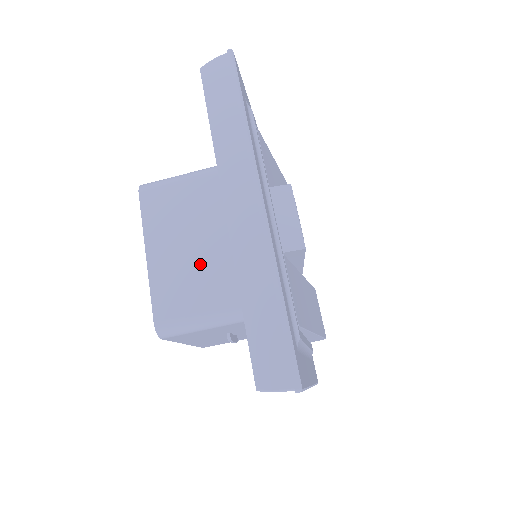
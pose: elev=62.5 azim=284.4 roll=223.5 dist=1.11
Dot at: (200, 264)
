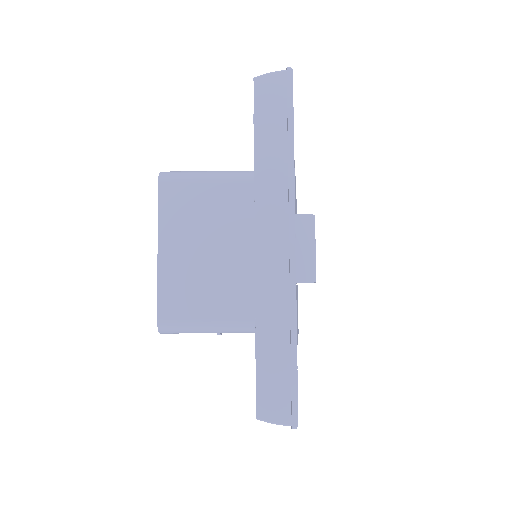
Dot at: (211, 272)
